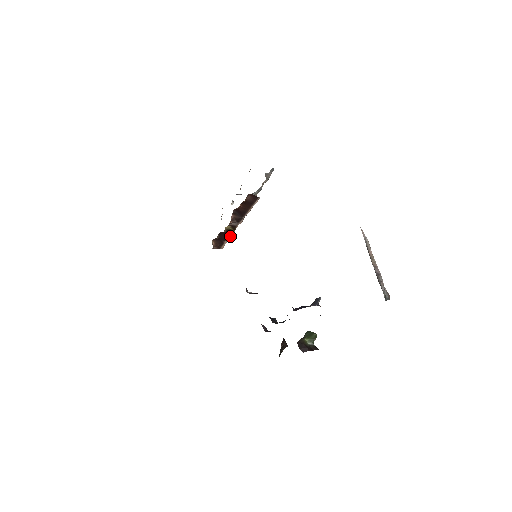
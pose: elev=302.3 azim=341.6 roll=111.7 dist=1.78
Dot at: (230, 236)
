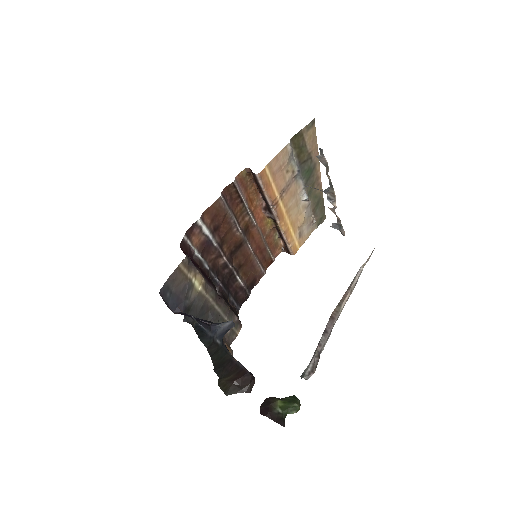
Dot at: (284, 236)
